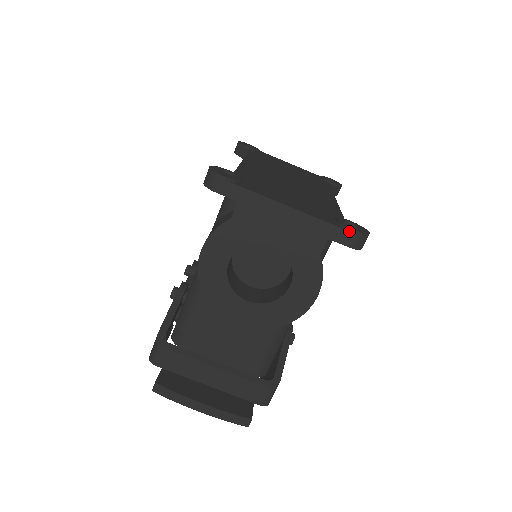
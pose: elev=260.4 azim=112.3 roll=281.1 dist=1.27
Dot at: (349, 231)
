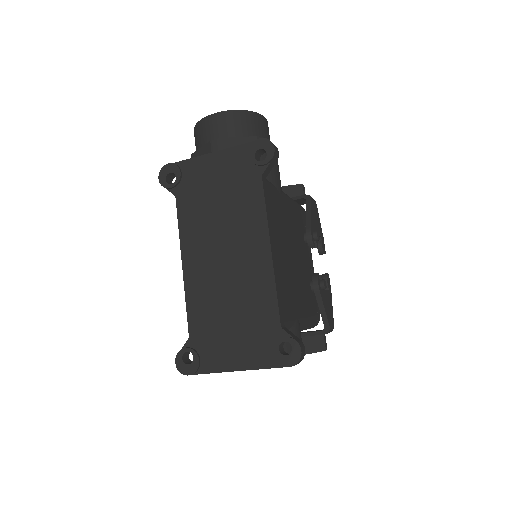
Dot at: occluded
